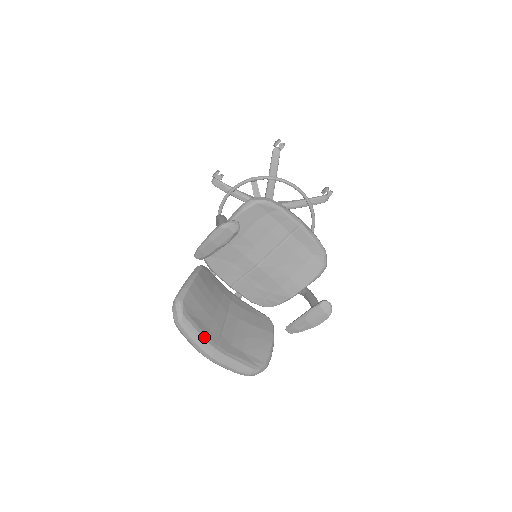
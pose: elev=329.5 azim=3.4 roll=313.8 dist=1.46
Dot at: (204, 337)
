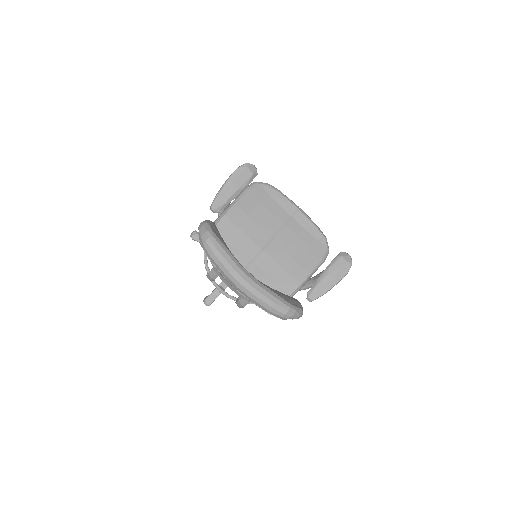
Dot at: (236, 259)
